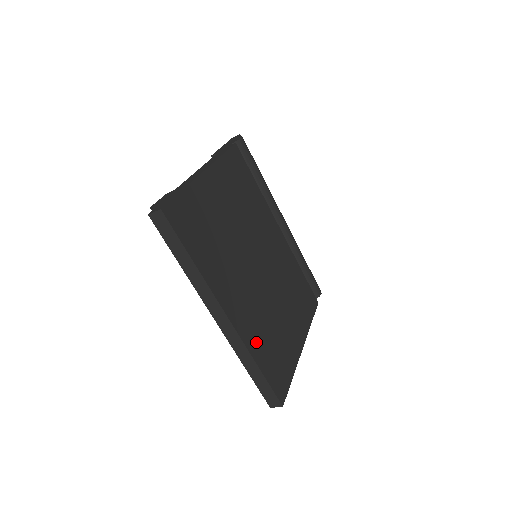
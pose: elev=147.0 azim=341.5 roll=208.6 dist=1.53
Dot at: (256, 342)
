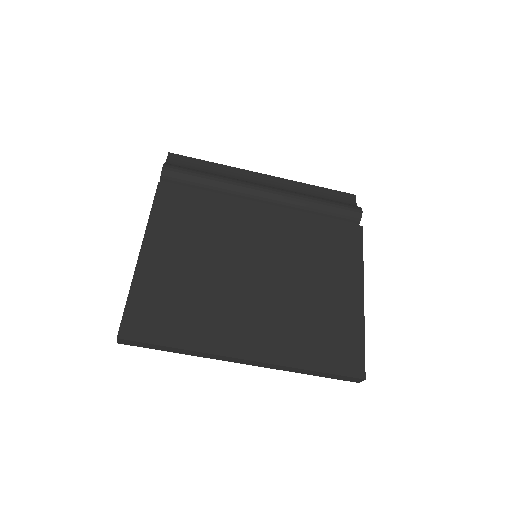
Dot at: (294, 350)
